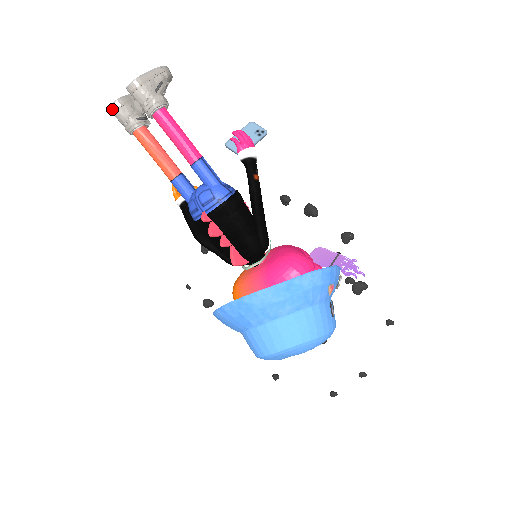
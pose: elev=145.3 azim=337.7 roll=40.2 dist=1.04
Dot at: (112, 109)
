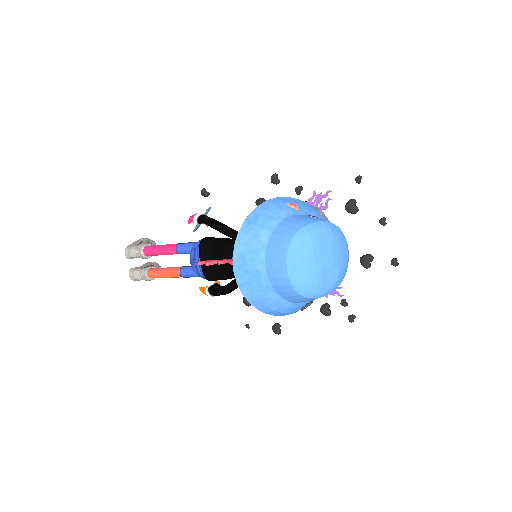
Dot at: (131, 277)
